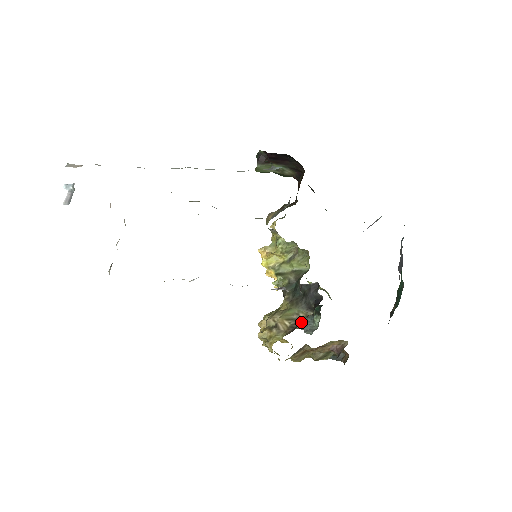
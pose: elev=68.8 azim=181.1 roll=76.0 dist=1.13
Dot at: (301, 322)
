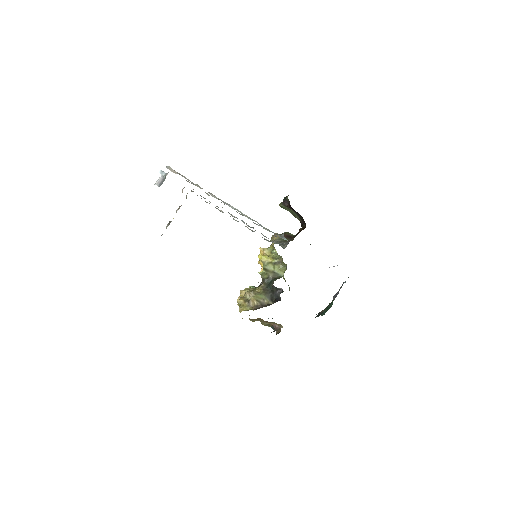
Dot at: occluded
